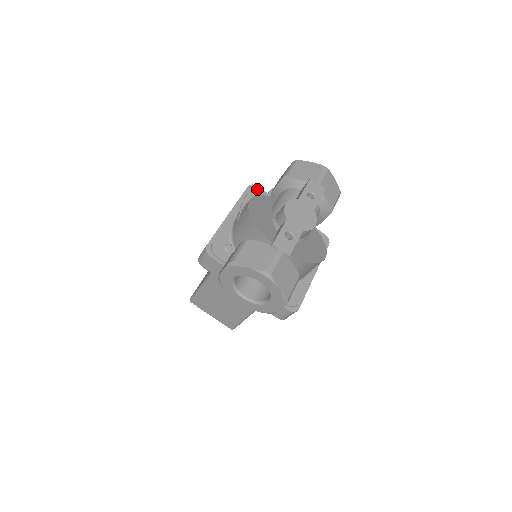
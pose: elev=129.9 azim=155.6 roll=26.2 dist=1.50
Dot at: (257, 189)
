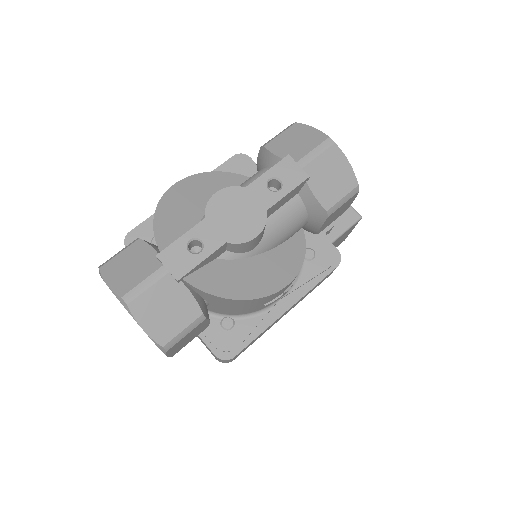
Dot at: (245, 161)
